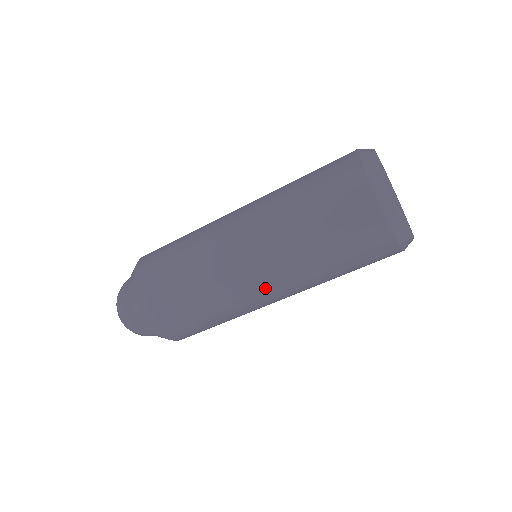
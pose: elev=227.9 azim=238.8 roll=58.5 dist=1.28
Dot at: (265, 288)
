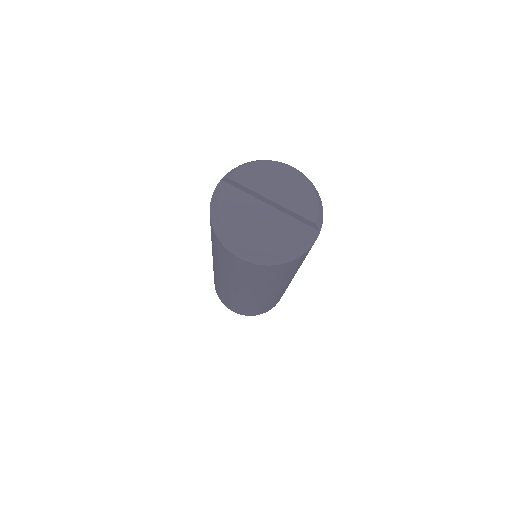
Dot at: (279, 291)
